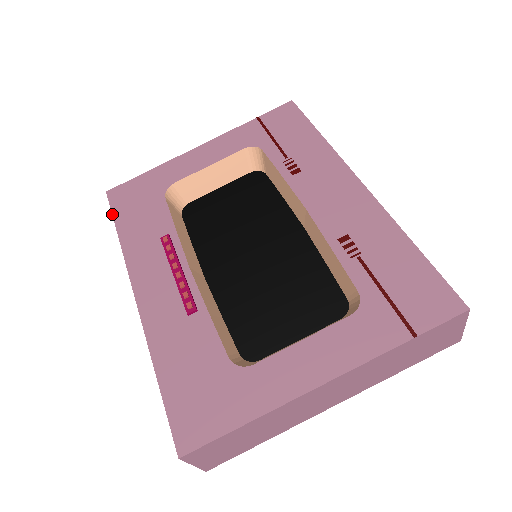
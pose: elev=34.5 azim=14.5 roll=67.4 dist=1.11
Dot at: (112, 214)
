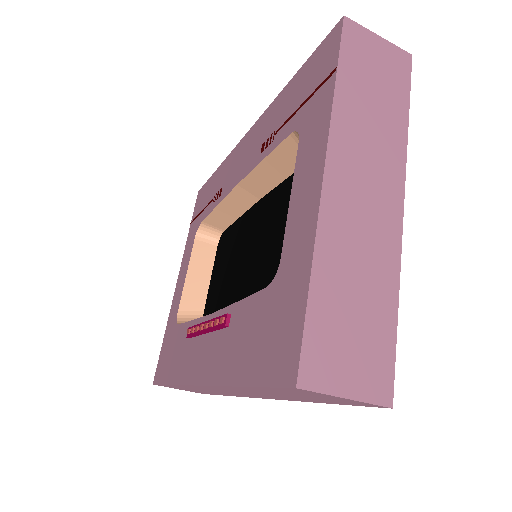
Dot at: (161, 384)
